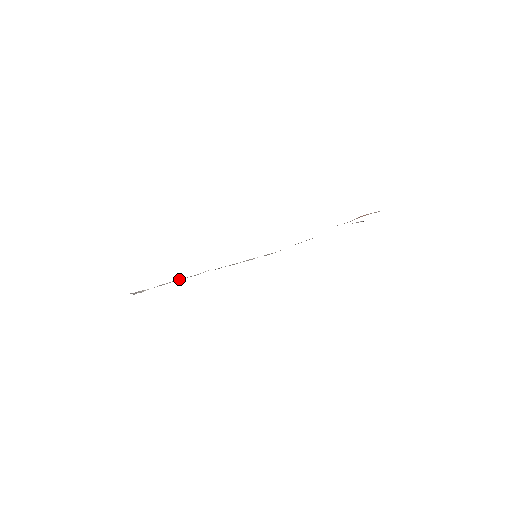
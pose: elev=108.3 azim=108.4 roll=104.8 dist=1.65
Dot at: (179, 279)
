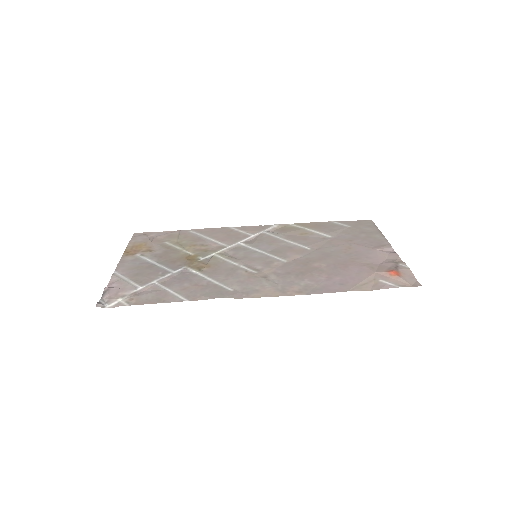
Dot at: (159, 282)
